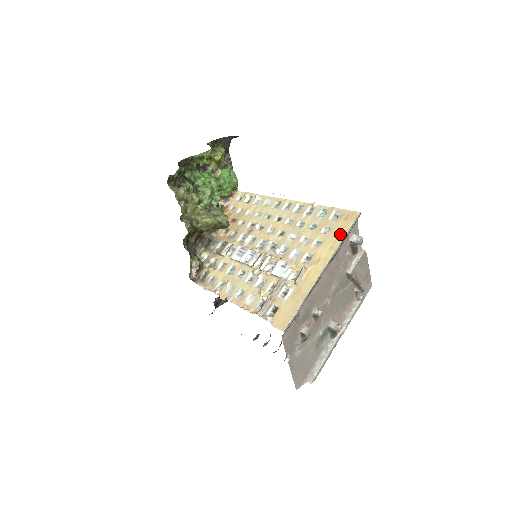
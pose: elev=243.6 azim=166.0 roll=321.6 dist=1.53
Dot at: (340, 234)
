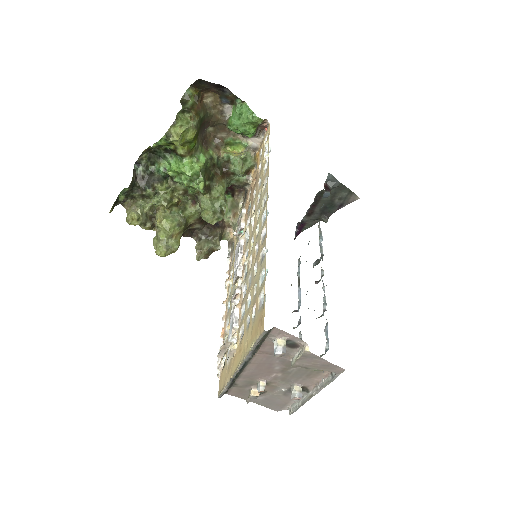
Dot at: (252, 339)
